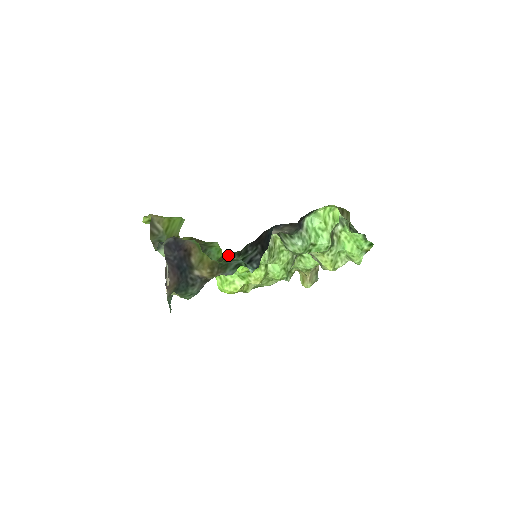
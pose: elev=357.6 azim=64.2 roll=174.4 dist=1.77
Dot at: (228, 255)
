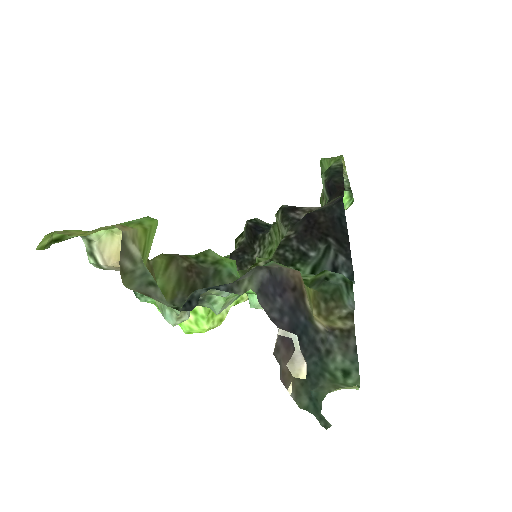
Dot at: occluded
